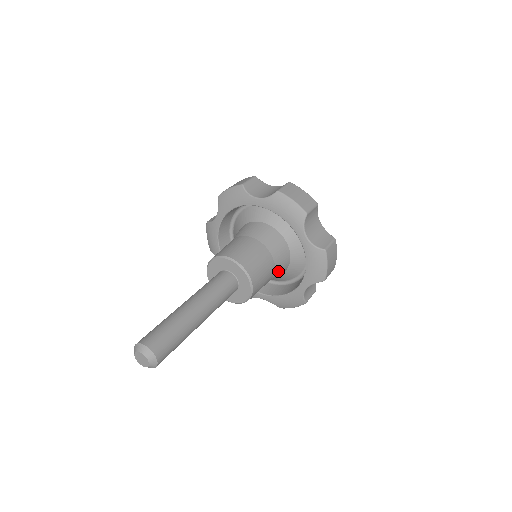
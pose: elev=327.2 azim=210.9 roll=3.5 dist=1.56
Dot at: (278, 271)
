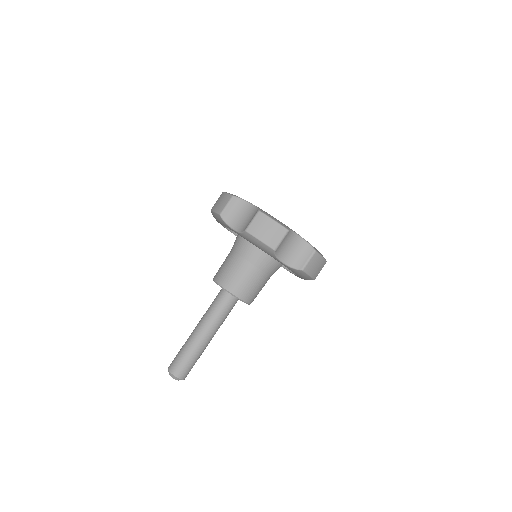
Dot at: occluded
